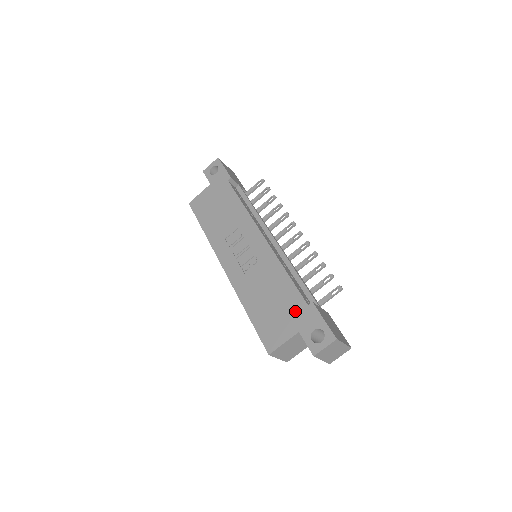
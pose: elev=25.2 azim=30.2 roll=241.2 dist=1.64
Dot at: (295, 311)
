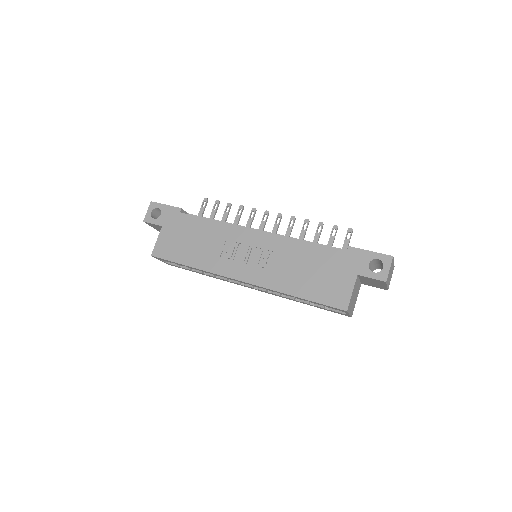
Dot at: (340, 263)
